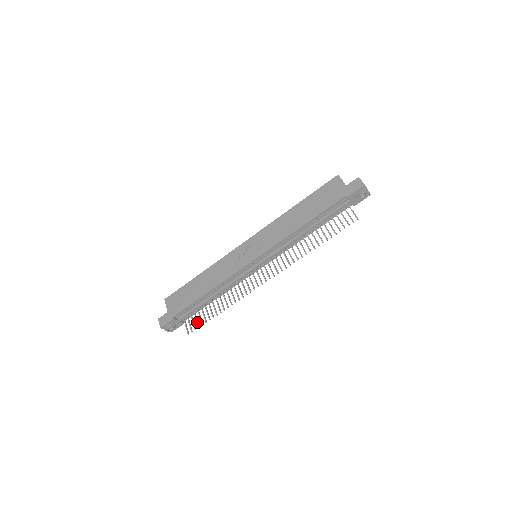
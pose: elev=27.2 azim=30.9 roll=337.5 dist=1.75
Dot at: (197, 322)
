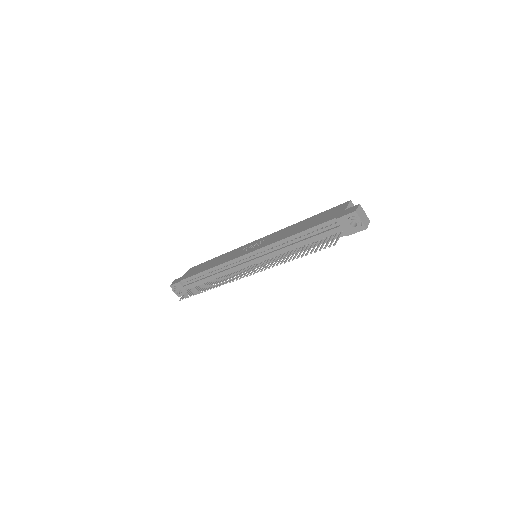
Dot at: (190, 293)
